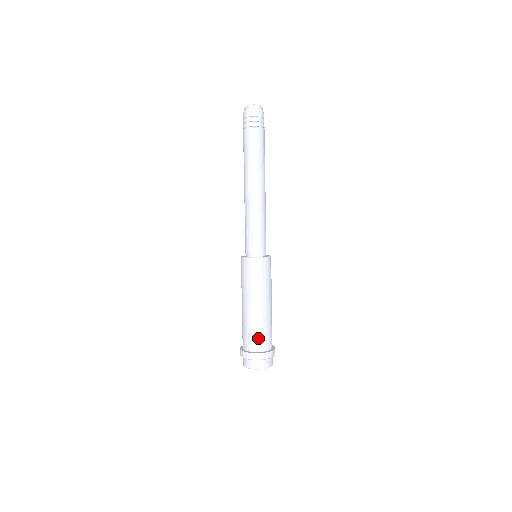
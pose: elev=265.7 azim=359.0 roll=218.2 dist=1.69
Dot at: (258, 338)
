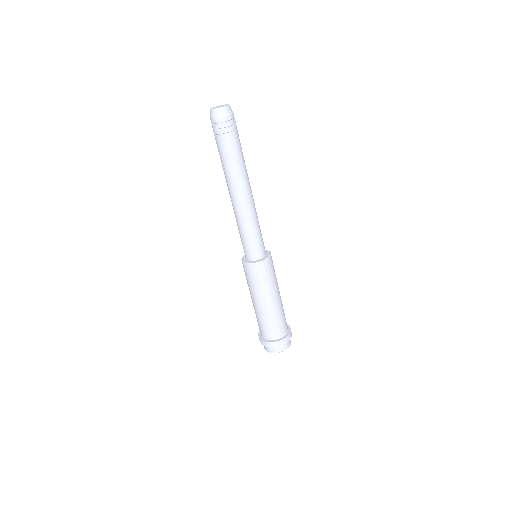
Dot at: (264, 329)
